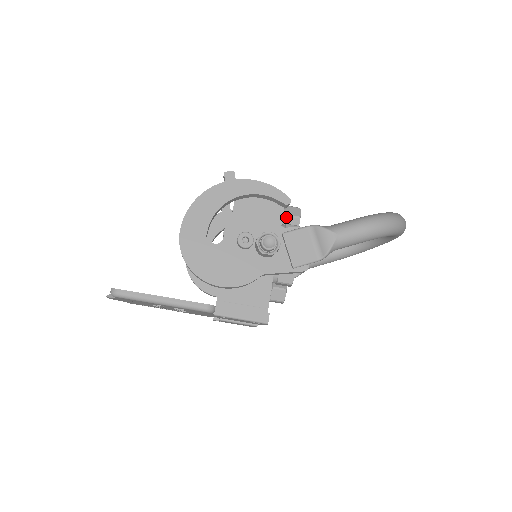
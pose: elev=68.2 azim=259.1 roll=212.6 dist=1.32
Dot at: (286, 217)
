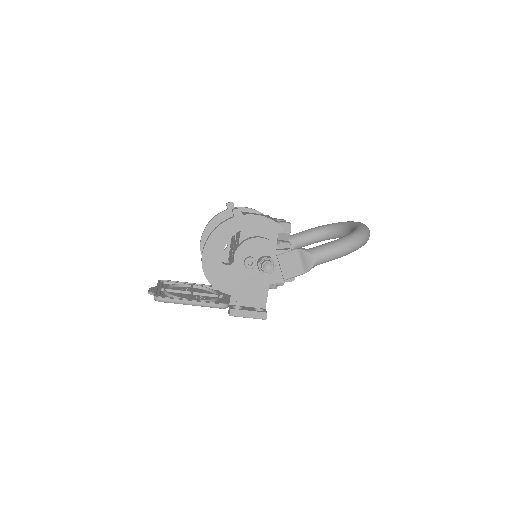
Dot at: (279, 233)
